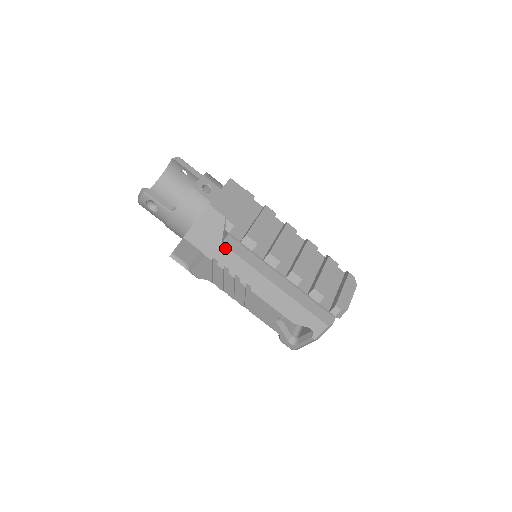
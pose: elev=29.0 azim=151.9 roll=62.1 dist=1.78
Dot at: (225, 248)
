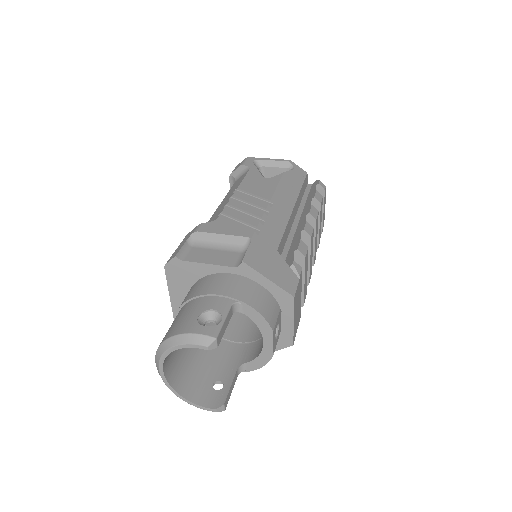
Dot at: occluded
